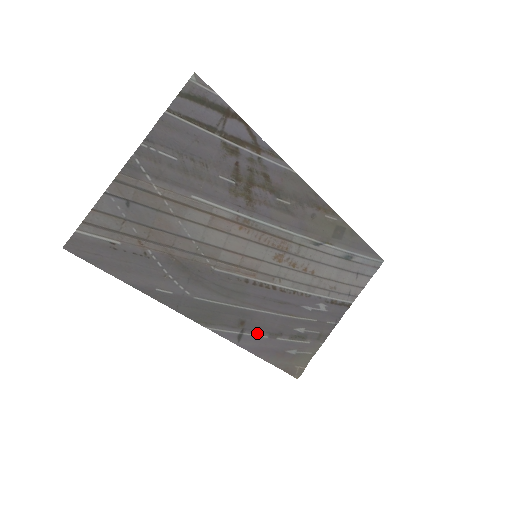
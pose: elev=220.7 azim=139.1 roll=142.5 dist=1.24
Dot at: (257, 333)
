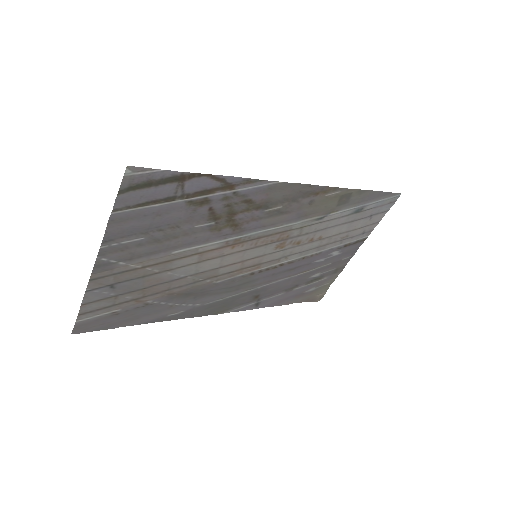
Dot at: (273, 295)
